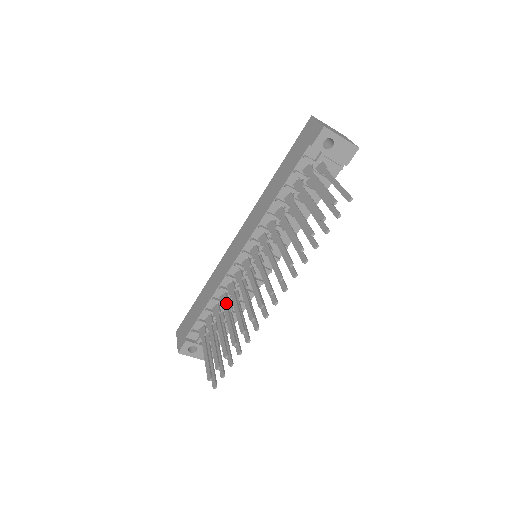
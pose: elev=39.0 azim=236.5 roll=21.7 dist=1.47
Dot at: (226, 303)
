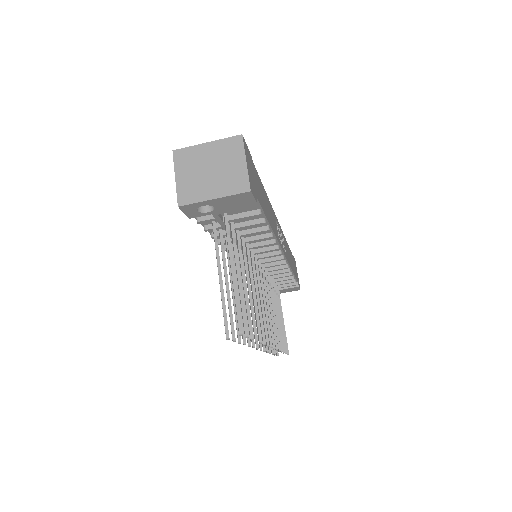
Dot at: occluded
